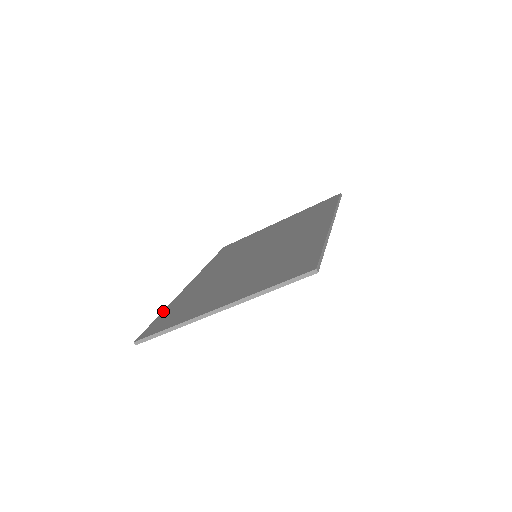
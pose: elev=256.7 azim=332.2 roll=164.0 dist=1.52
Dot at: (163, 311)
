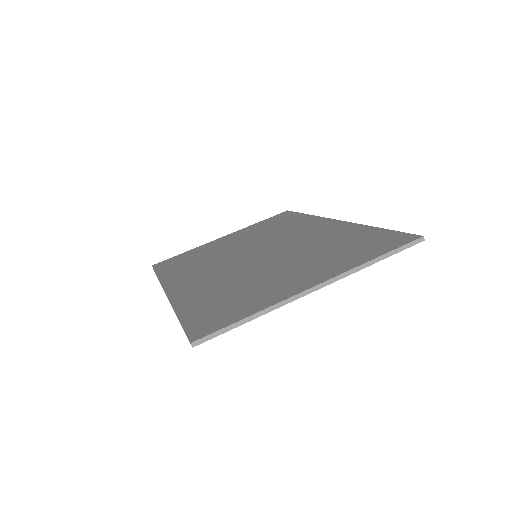
Dot at: (178, 314)
